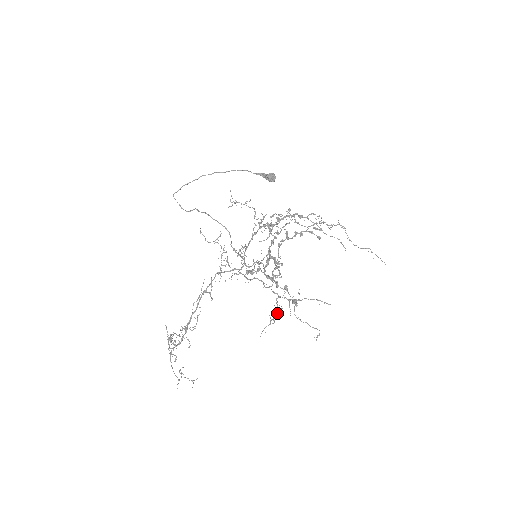
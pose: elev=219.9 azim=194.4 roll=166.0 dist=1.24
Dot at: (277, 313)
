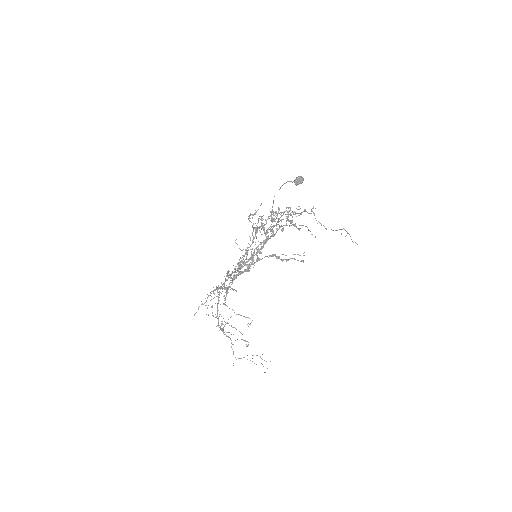
Dot at: occluded
